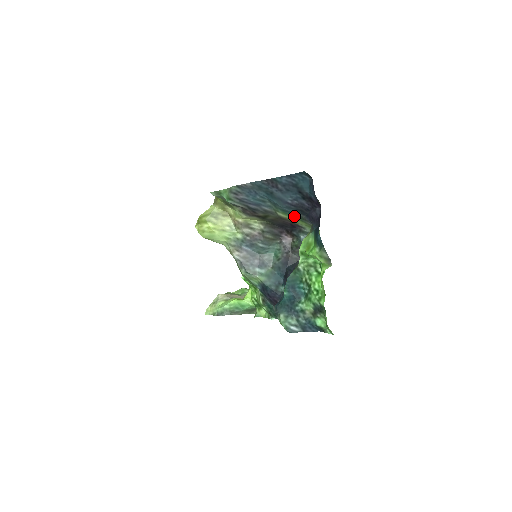
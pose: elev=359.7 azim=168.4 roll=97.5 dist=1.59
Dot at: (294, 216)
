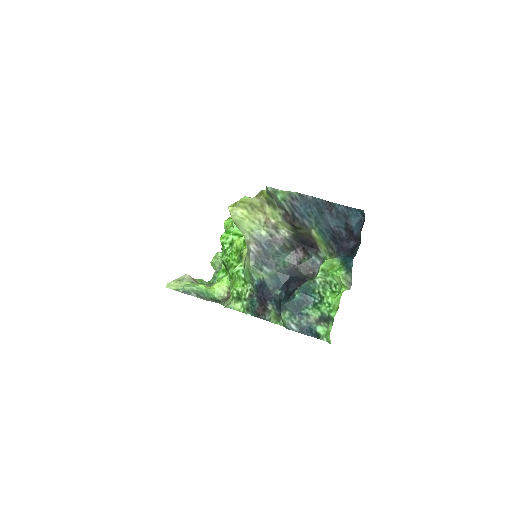
Dot at: (324, 239)
